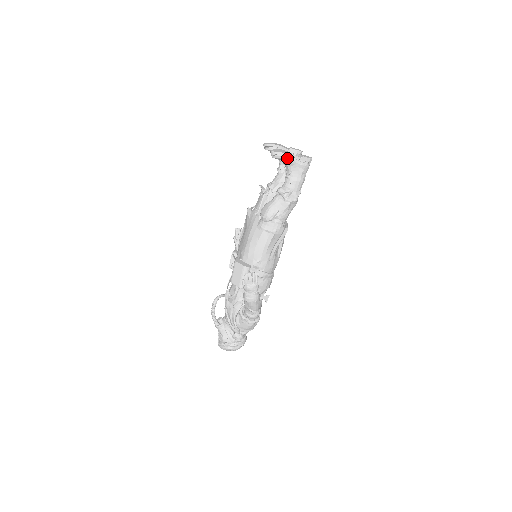
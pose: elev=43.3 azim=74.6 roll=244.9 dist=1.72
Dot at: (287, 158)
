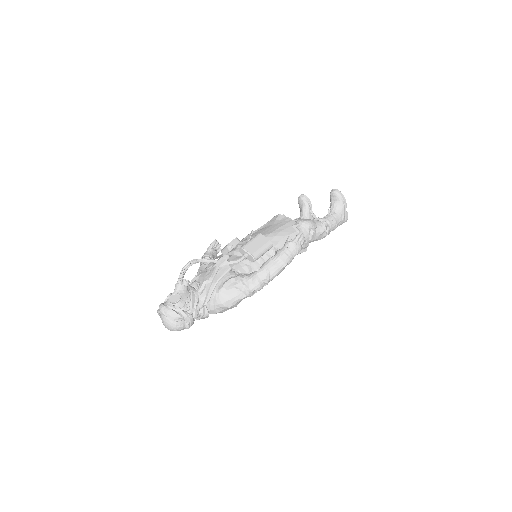
Dot at: (343, 201)
